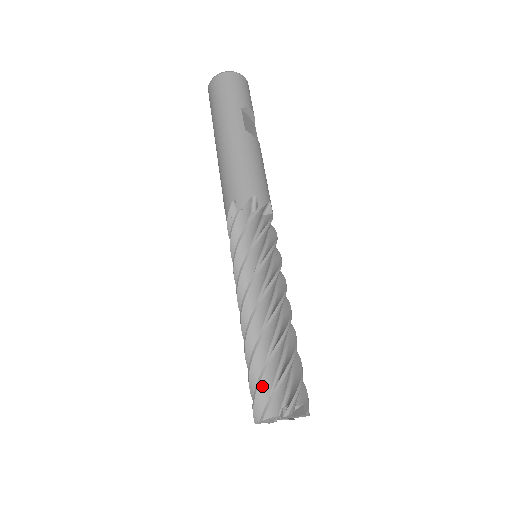
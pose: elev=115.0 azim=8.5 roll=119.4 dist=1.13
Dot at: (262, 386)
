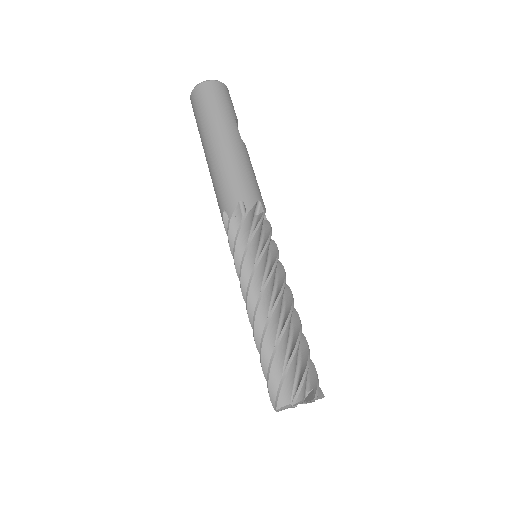
Dot at: (290, 373)
